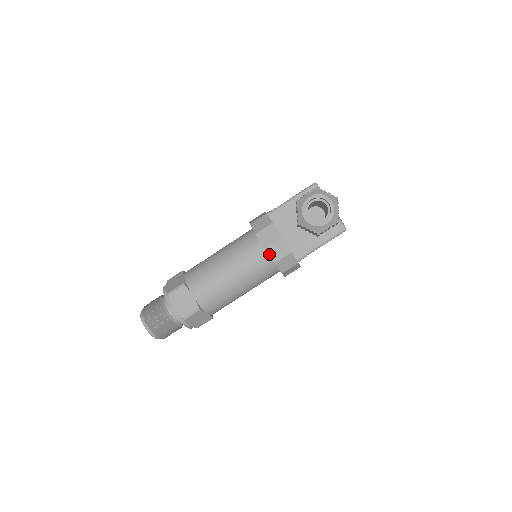
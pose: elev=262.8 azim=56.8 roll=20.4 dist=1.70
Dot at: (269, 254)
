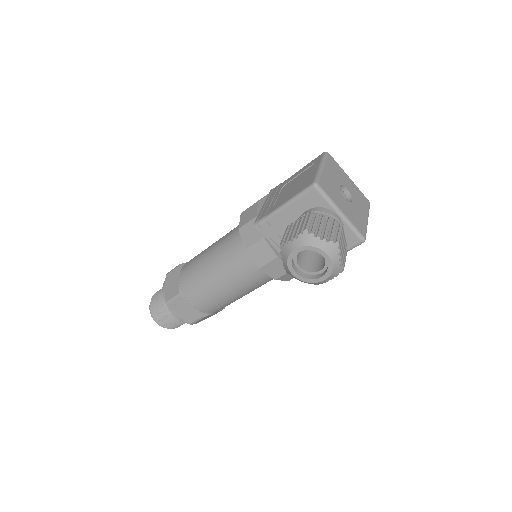
Dot at: (266, 273)
